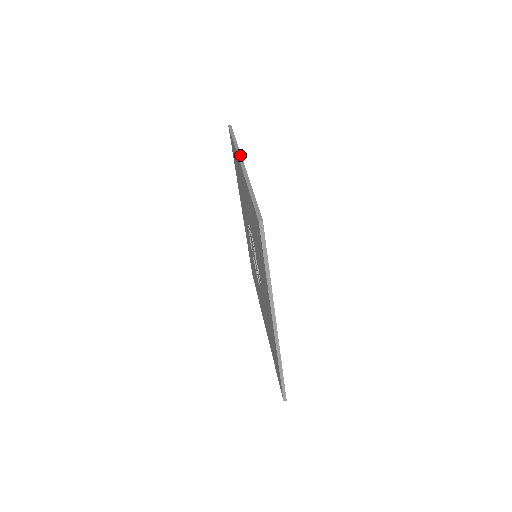
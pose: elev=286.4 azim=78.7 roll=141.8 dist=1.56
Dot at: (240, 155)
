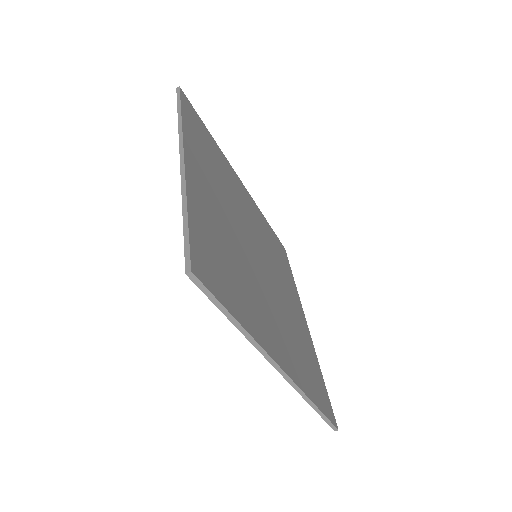
Dot at: (181, 140)
